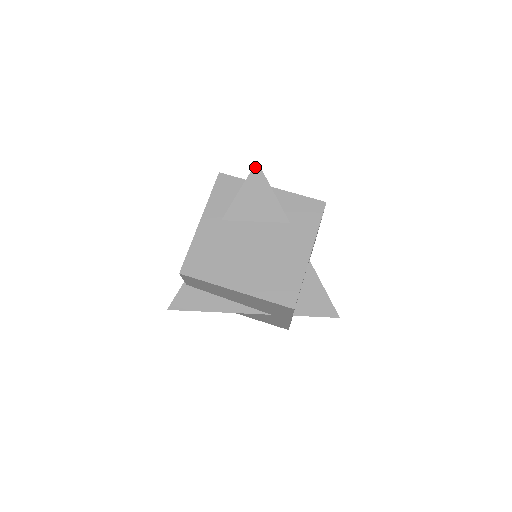
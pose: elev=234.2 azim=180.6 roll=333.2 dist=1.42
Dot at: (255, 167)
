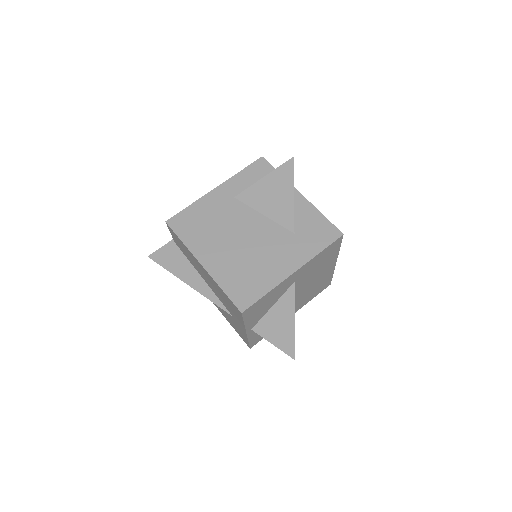
Dot at: (289, 161)
